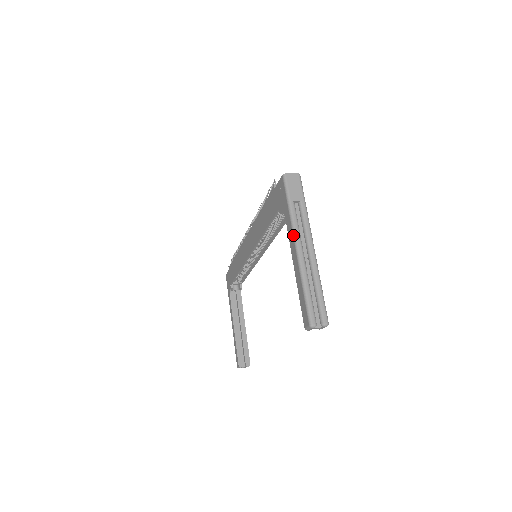
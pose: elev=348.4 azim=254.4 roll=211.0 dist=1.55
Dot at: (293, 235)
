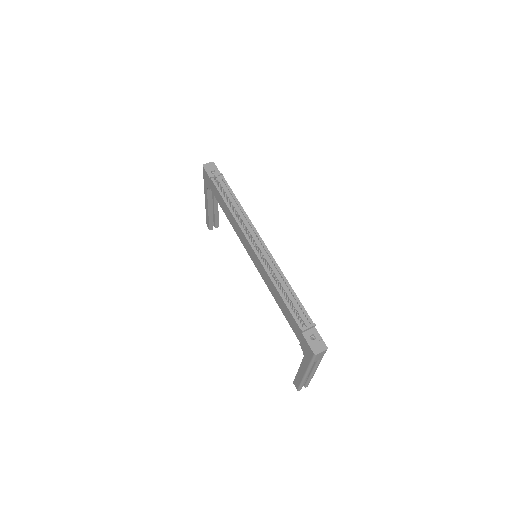
Dot at: (306, 372)
